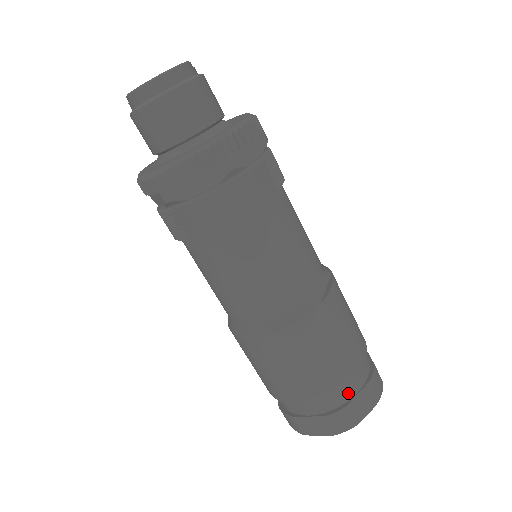
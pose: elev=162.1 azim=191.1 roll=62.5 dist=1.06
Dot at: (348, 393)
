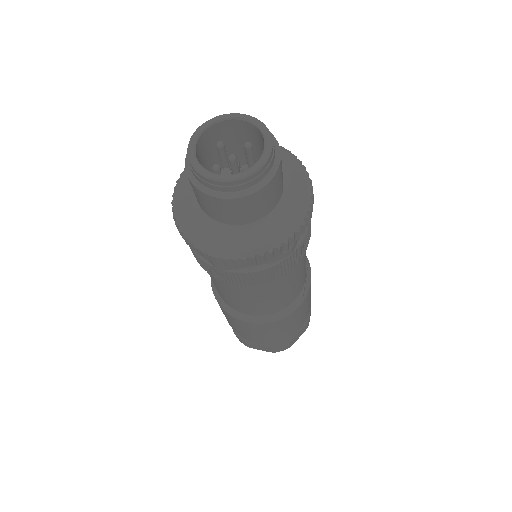
Dot at: occluded
